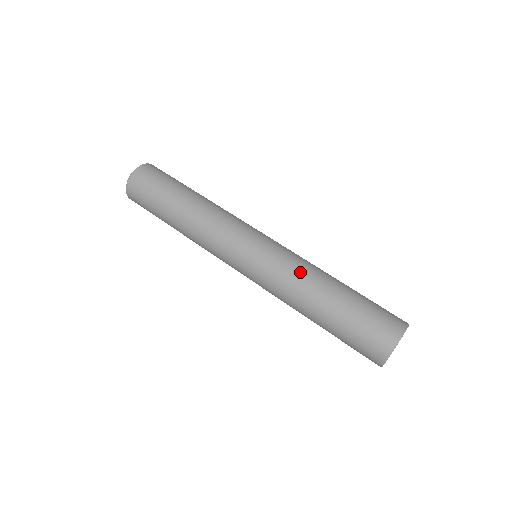
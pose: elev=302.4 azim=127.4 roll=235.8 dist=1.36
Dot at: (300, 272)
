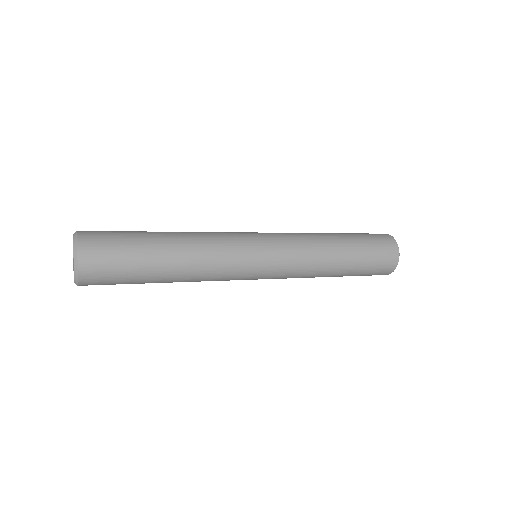
Dot at: (305, 233)
